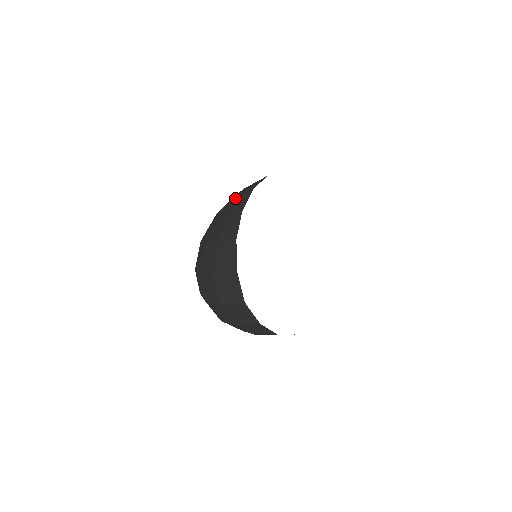
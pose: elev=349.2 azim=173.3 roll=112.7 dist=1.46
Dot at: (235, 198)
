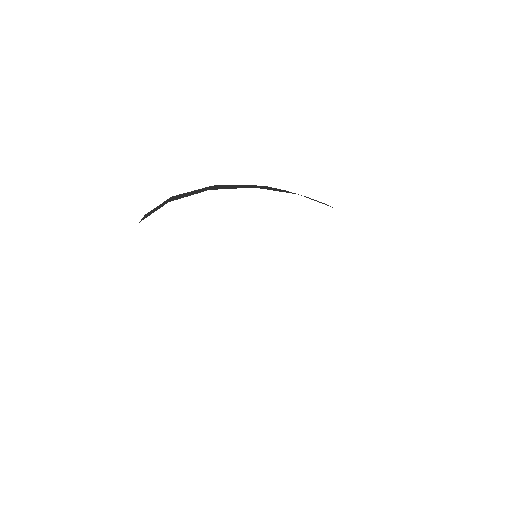
Dot at: occluded
